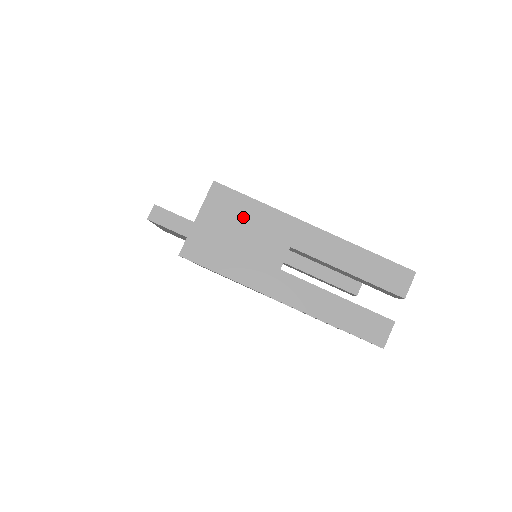
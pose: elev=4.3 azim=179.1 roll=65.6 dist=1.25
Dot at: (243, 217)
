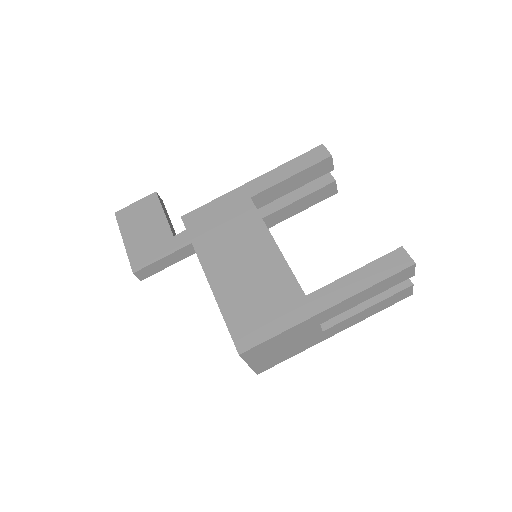
Dot at: (277, 344)
